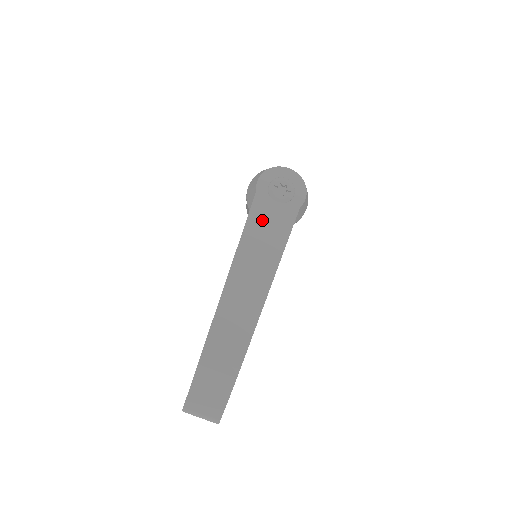
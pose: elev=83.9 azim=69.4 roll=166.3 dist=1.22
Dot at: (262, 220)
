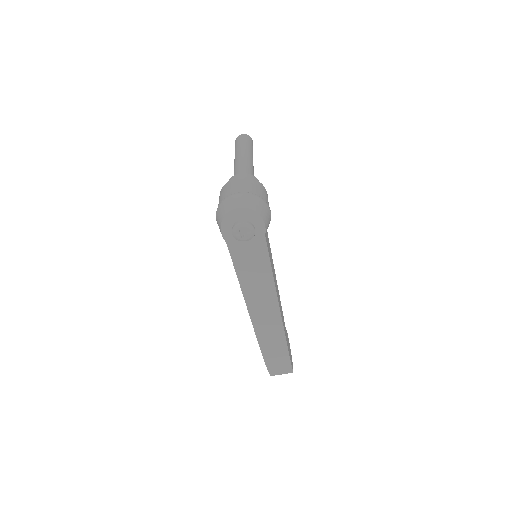
Dot at: (244, 262)
